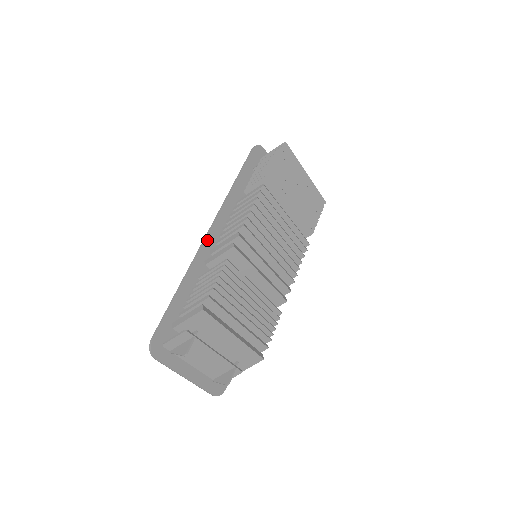
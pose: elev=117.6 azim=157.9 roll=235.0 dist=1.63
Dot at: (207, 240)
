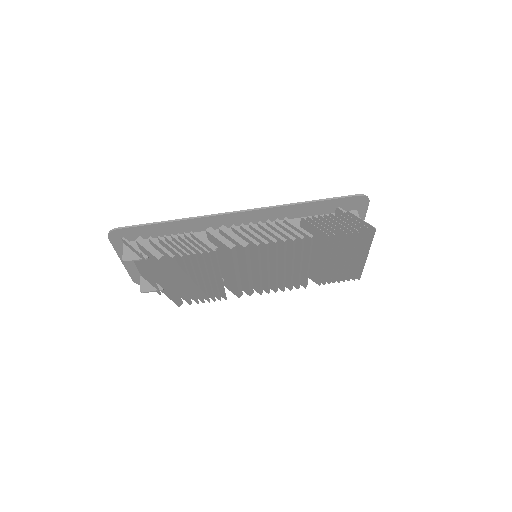
Dot at: (233, 215)
